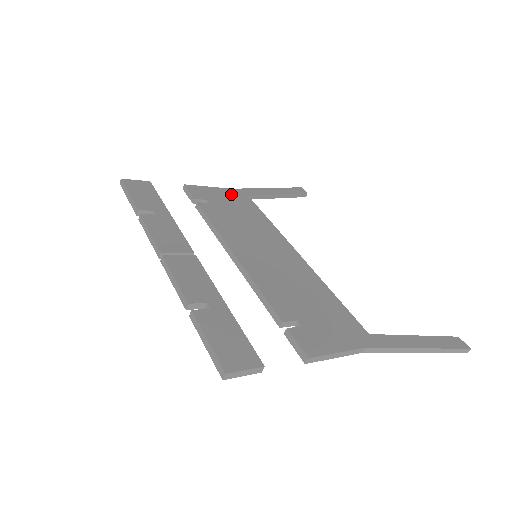
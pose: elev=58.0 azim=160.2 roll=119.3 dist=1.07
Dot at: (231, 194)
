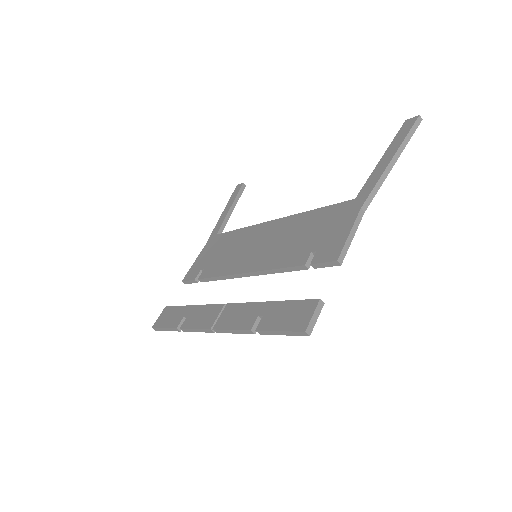
Dot at: (208, 248)
